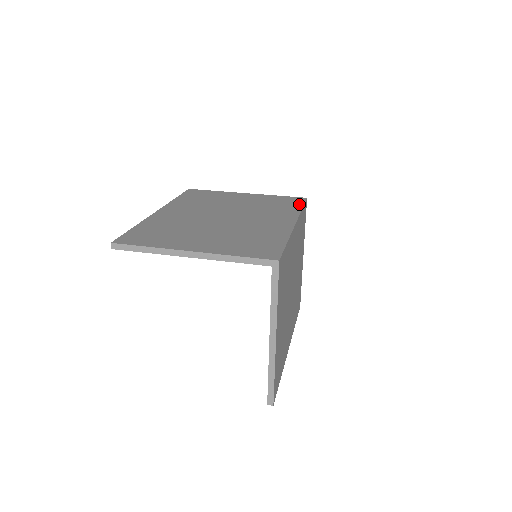
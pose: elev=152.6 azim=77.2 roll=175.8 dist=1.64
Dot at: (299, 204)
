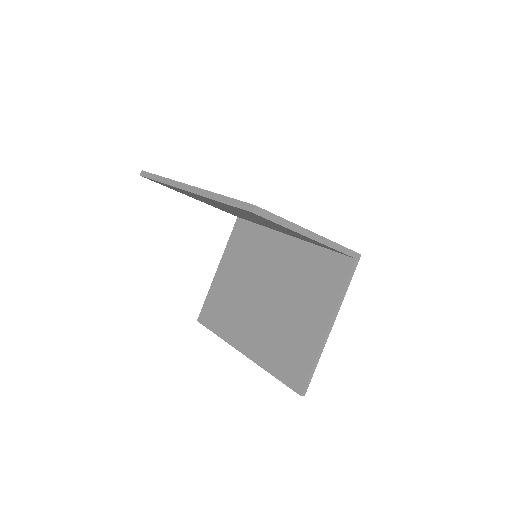
Dot at: occluded
